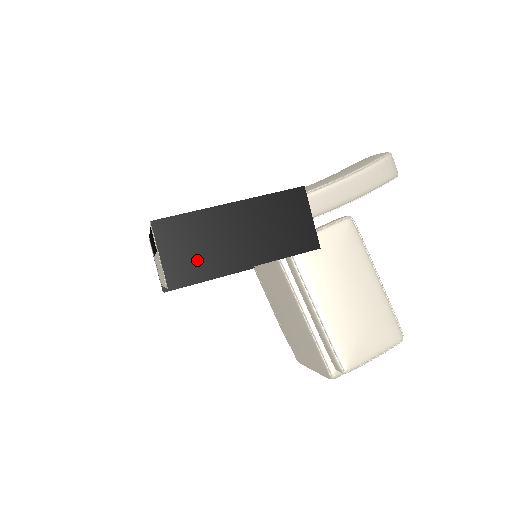
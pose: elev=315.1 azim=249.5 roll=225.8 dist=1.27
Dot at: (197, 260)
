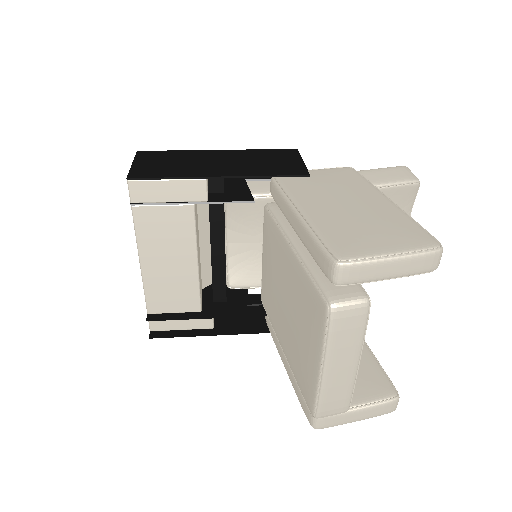
Dot at: (168, 169)
